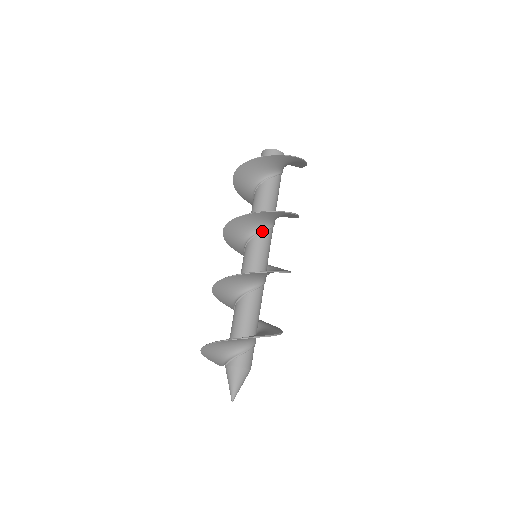
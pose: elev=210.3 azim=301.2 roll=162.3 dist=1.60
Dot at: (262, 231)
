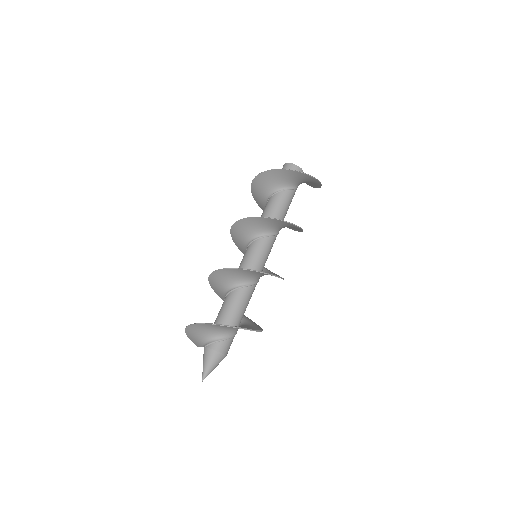
Dot at: (268, 235)
